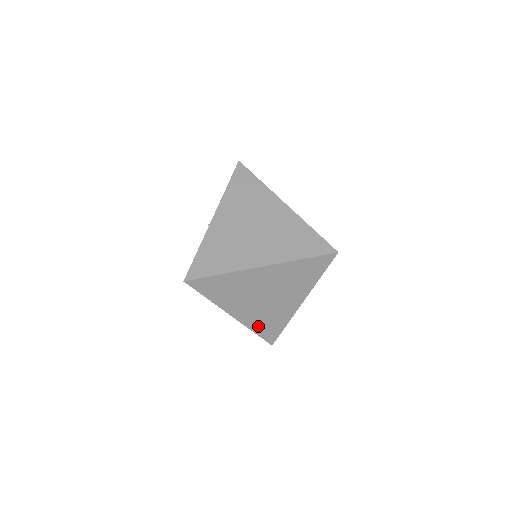
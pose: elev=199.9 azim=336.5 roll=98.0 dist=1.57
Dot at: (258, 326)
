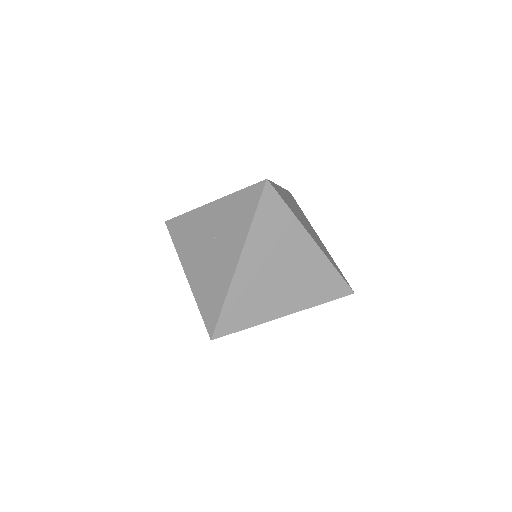
Dot at: occluded
